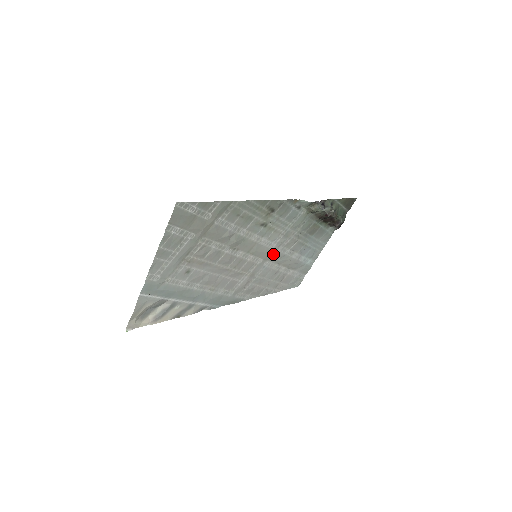
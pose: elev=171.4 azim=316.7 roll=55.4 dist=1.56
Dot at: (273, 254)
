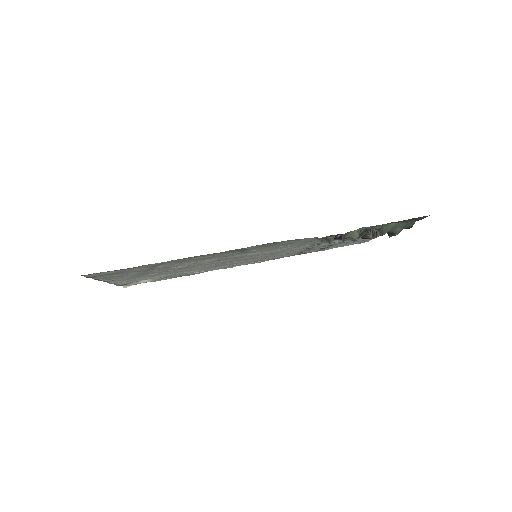
Dot at: (287, 250)
